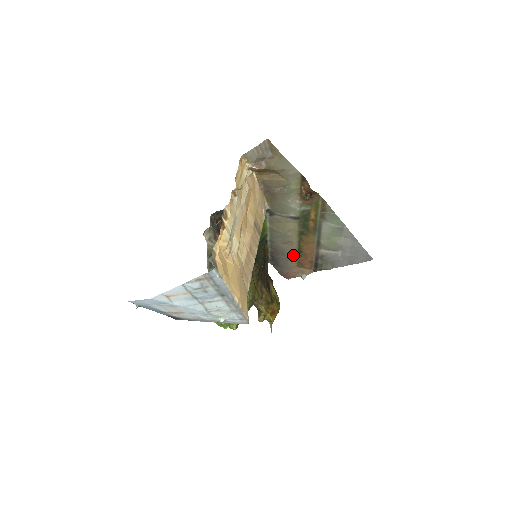
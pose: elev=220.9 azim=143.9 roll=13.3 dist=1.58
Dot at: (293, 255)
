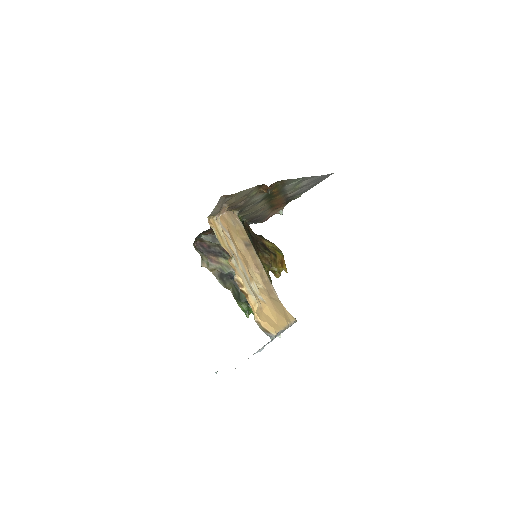
Dot at: (267, 211)
